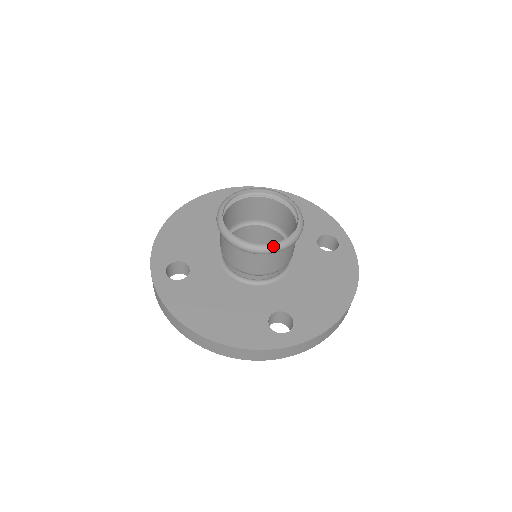
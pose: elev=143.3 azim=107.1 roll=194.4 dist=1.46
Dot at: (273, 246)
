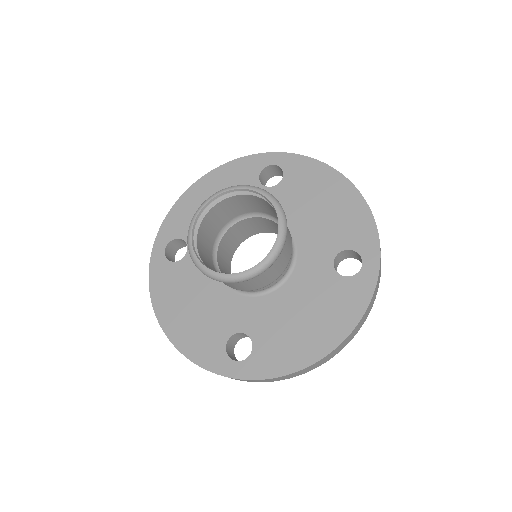
Dot at: (224, 277)
